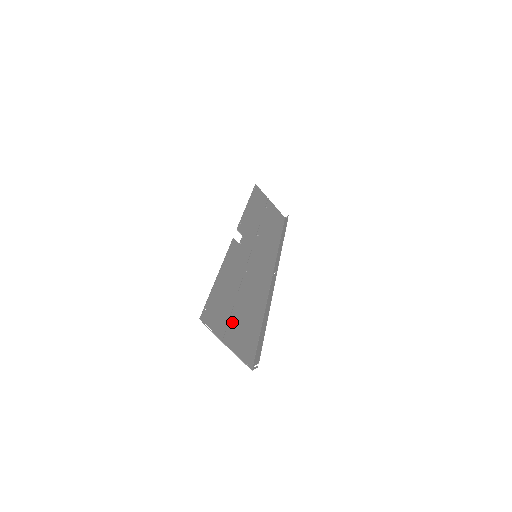
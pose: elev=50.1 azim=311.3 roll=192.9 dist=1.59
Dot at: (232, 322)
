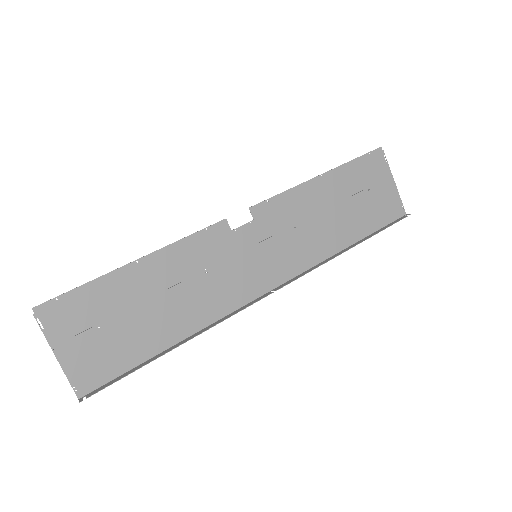
Dot at: (99, 330)
